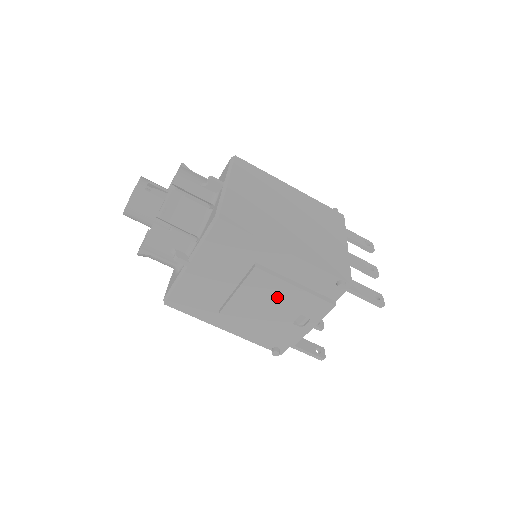
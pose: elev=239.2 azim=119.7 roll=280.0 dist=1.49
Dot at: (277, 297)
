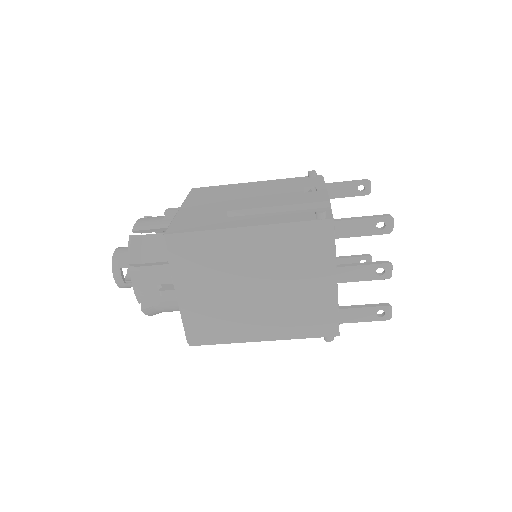
Dot at: occluded
